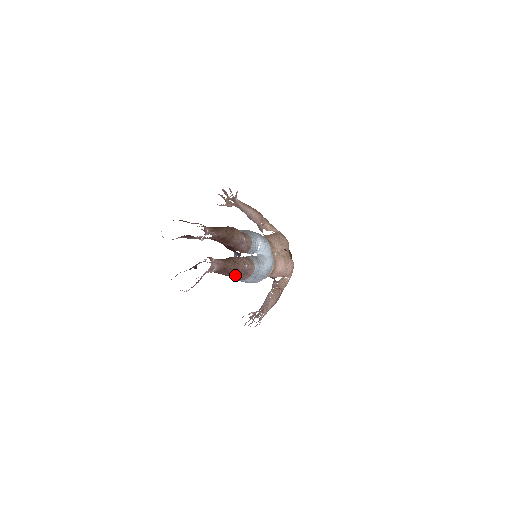
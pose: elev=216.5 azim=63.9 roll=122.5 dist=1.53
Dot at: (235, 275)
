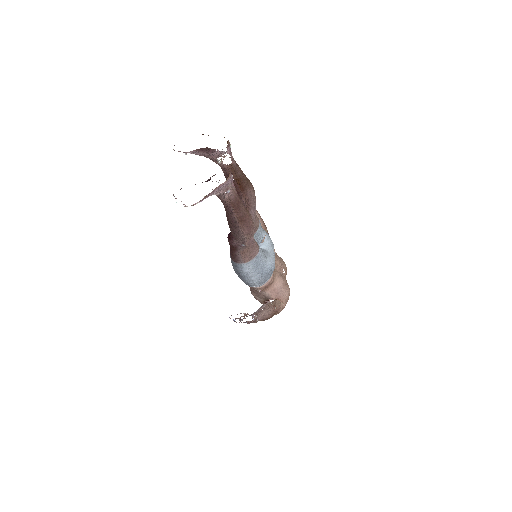
Dot at: (243, 230)
